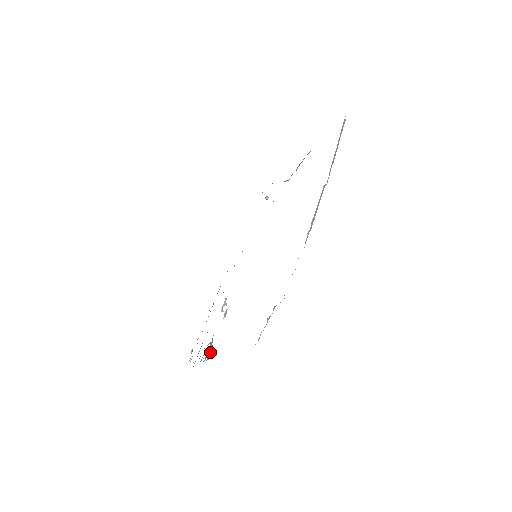
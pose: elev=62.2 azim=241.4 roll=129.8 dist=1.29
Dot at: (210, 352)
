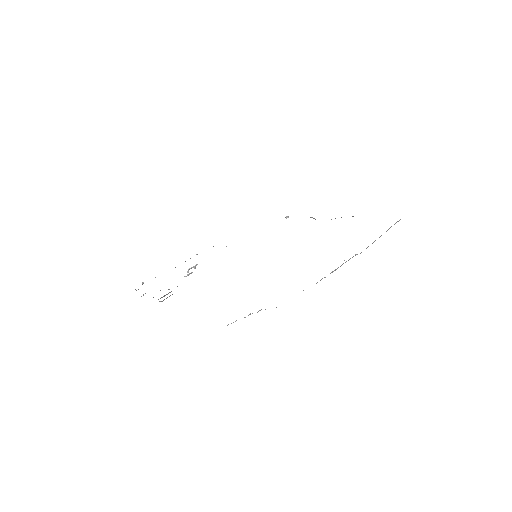
Dot at: (167, 297)
